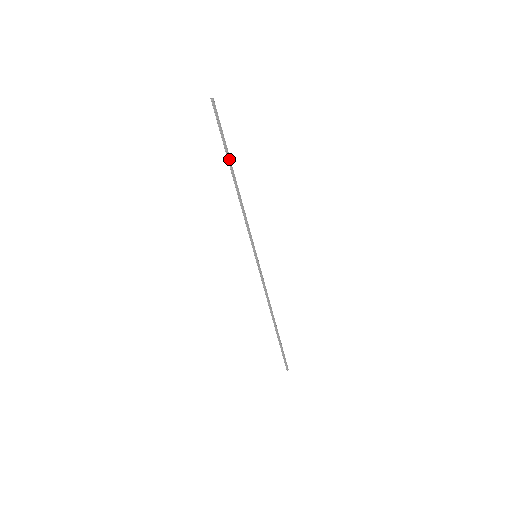
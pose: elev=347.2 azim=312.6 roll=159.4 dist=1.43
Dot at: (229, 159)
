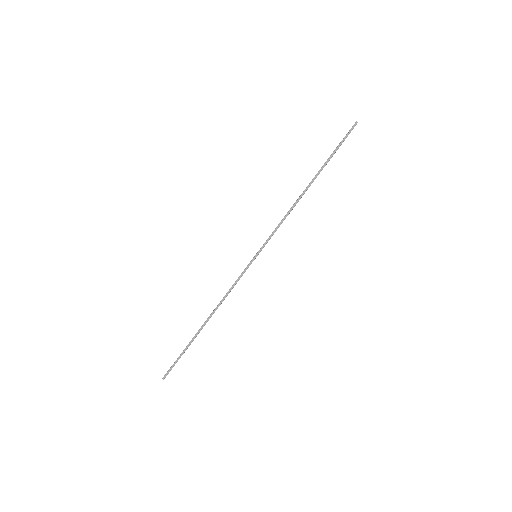
Dot at: (321, 169)
